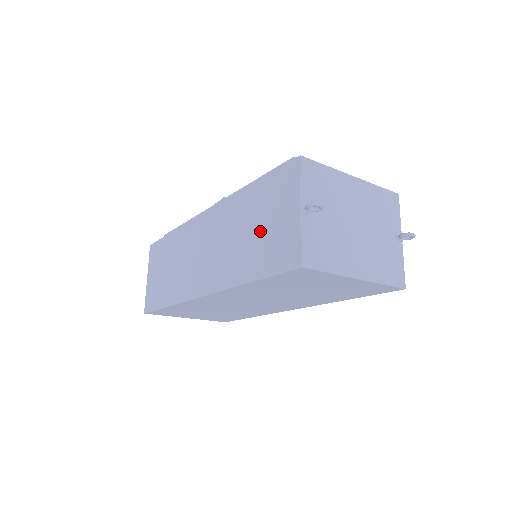
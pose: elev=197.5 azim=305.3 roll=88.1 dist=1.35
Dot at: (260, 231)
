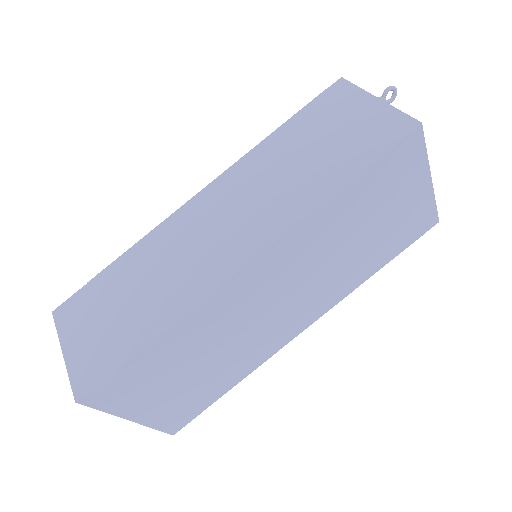
Dot at: (326, 143)
